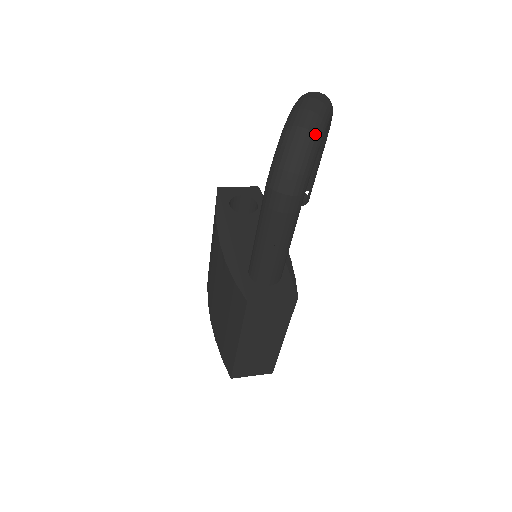
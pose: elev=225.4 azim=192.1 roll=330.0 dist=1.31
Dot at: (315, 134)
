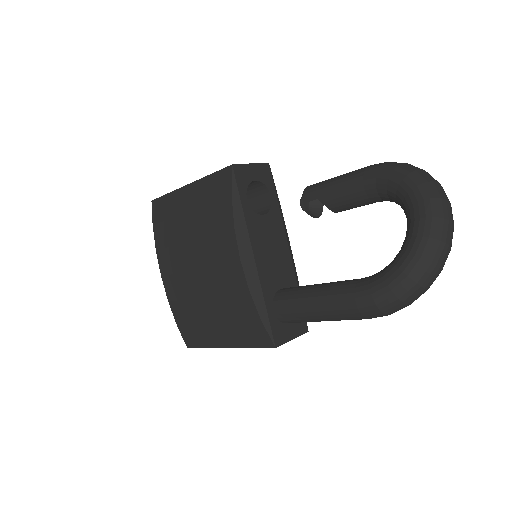
Dot at: occluded
